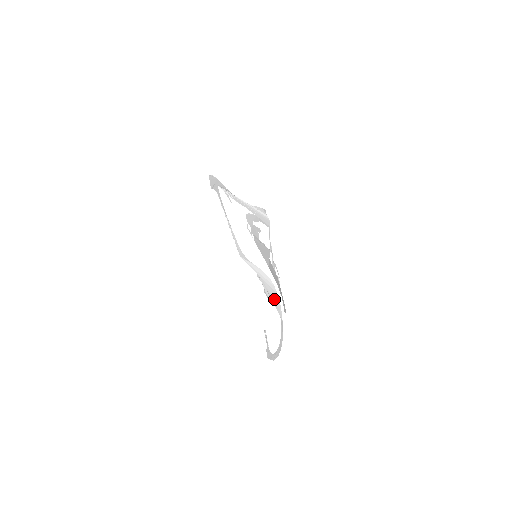
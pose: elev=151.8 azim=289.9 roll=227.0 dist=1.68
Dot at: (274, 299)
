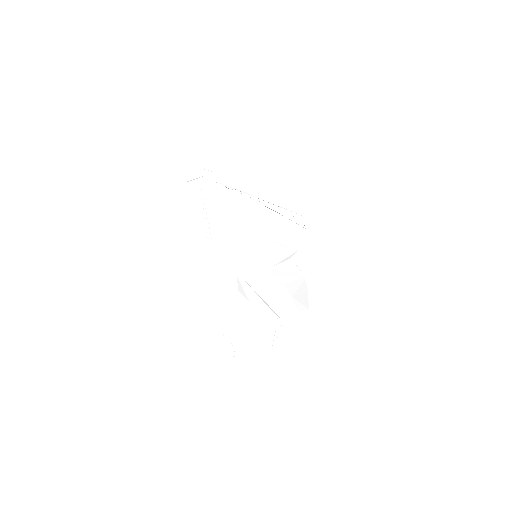
Dot at: (270, 300)
